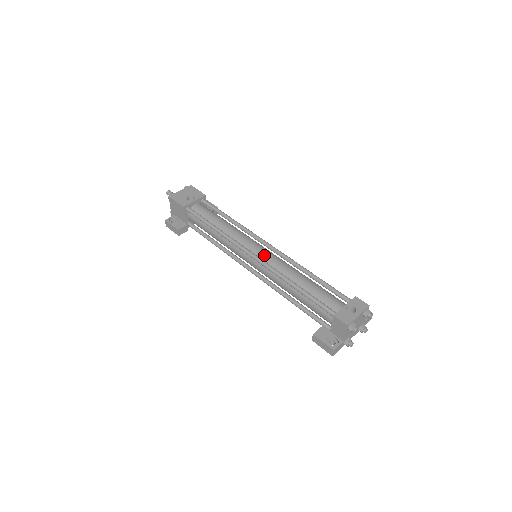
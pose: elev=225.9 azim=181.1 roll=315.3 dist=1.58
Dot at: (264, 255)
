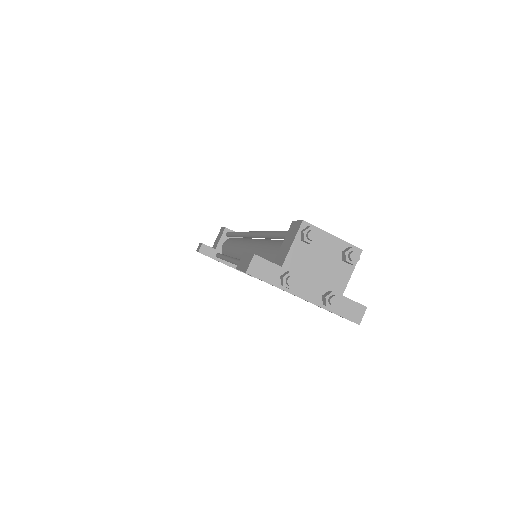
Dot at: occluded
